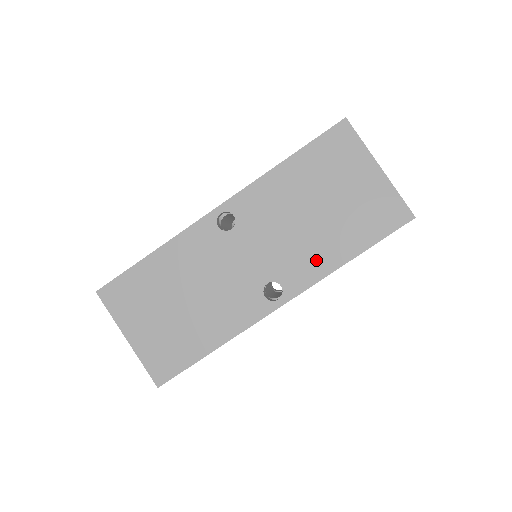
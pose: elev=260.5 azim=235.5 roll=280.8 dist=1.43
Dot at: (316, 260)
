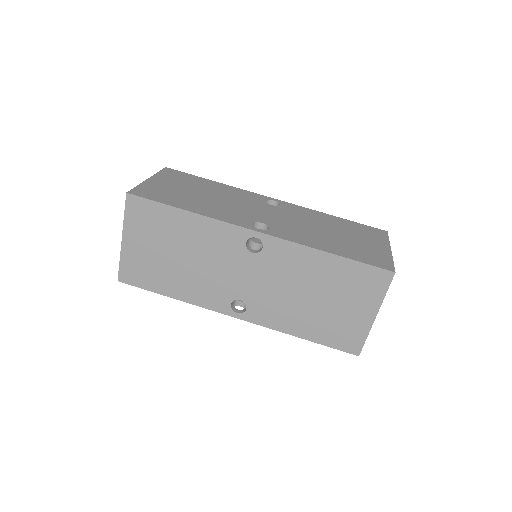
Dot at: (281, 318)
